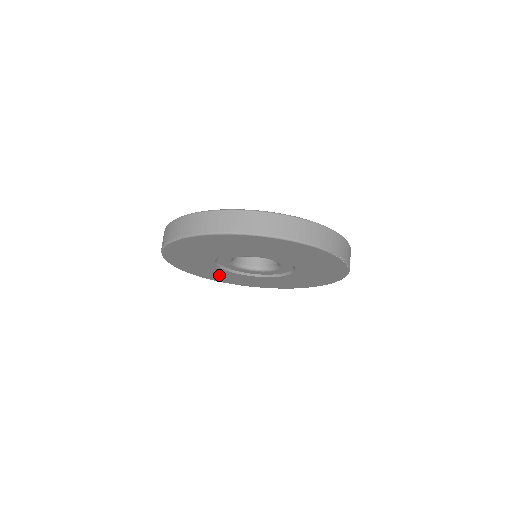
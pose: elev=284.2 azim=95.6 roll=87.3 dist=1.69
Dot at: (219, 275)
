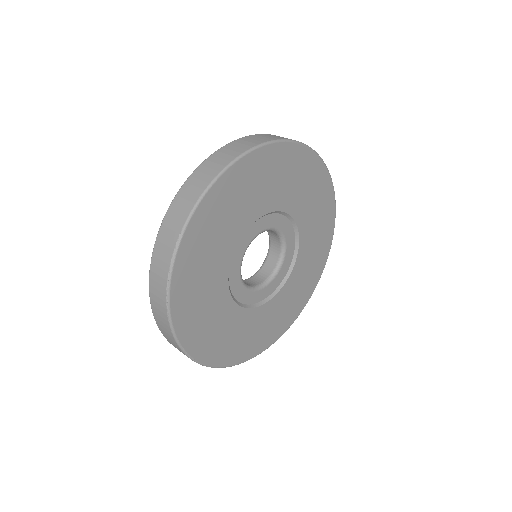
Dot at: (240, 336)
